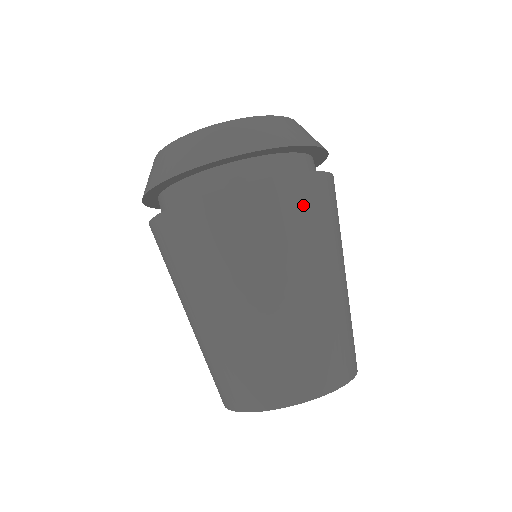
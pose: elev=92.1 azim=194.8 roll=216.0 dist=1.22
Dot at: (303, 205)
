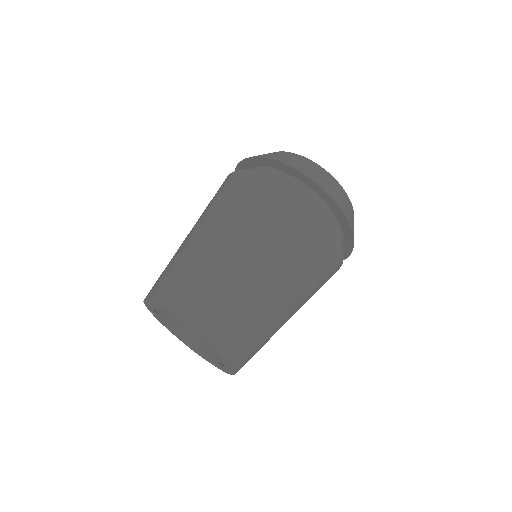
Dot at: (310, 234)
